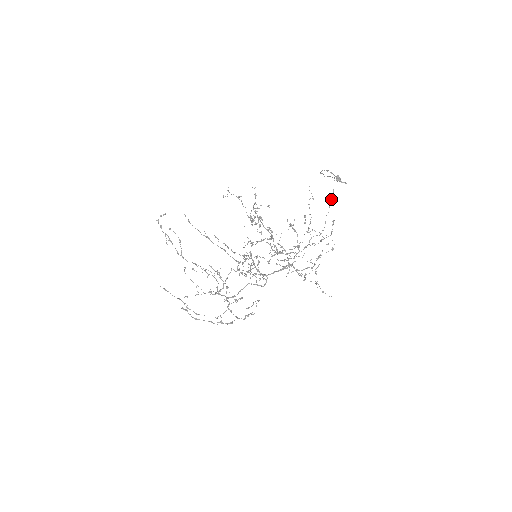
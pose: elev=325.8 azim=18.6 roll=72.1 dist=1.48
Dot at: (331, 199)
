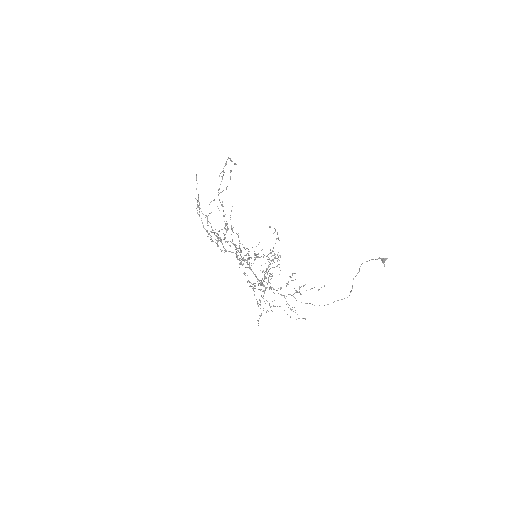
Dot at: occluded
